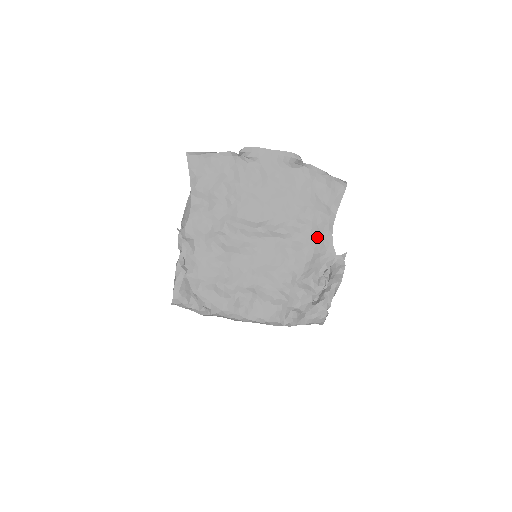
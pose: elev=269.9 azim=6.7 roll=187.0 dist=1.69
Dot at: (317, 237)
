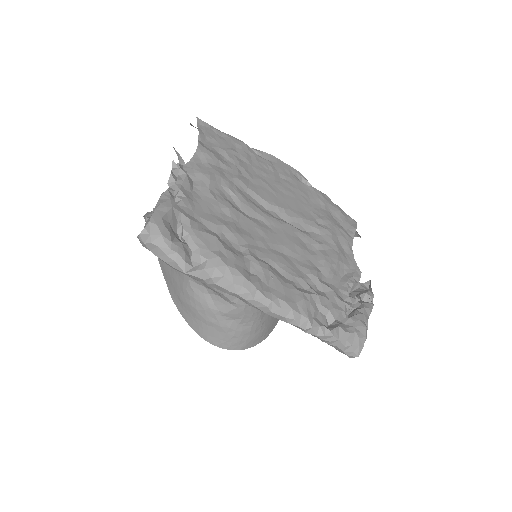
Dot at: (339, 247)
